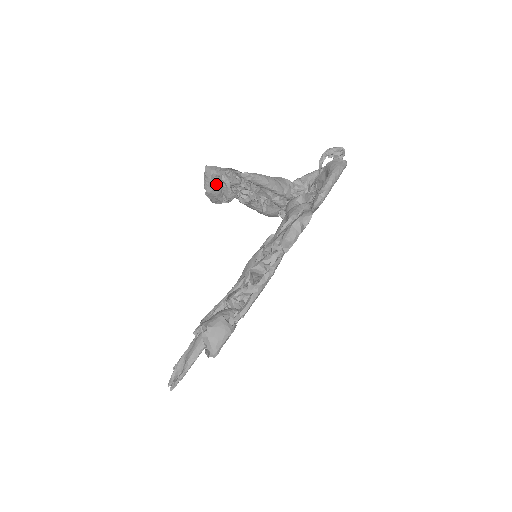
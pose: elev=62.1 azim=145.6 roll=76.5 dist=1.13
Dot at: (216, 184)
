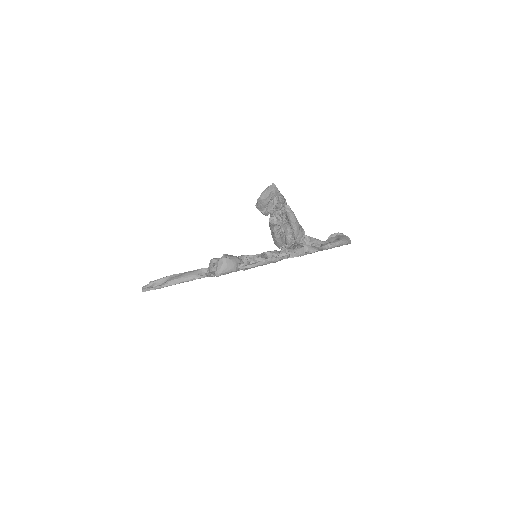
Dot at: (269, 198)
